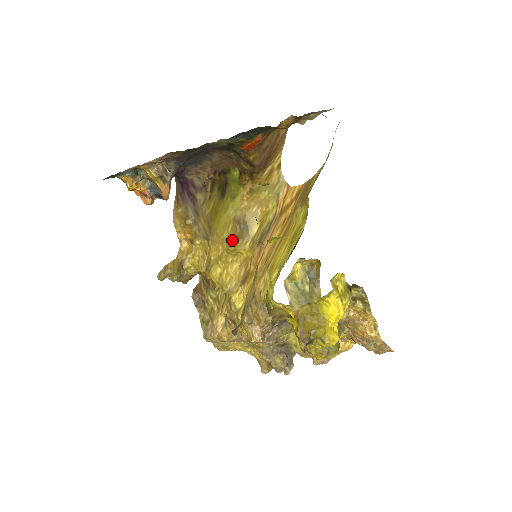
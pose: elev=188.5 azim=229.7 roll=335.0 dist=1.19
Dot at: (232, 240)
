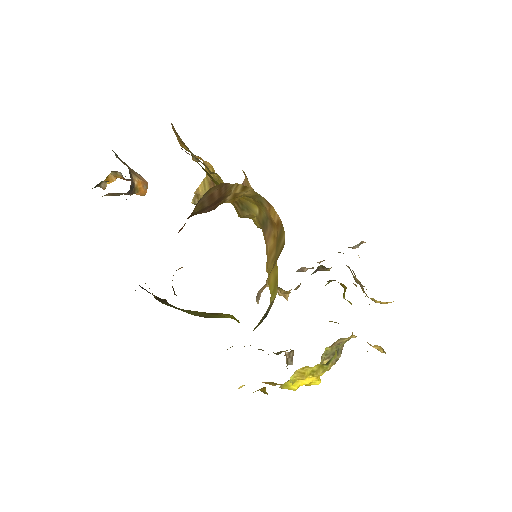
Dot at: (237, 212)
